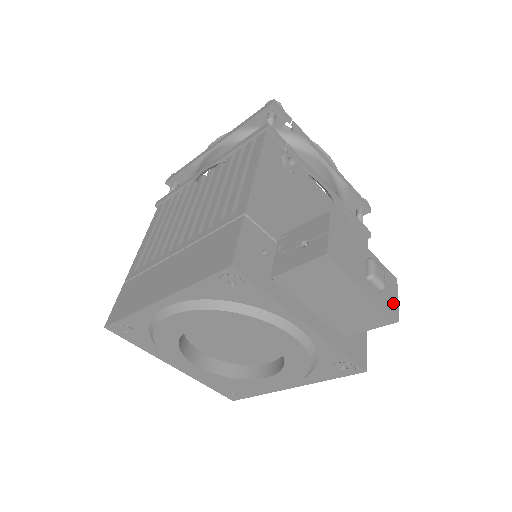
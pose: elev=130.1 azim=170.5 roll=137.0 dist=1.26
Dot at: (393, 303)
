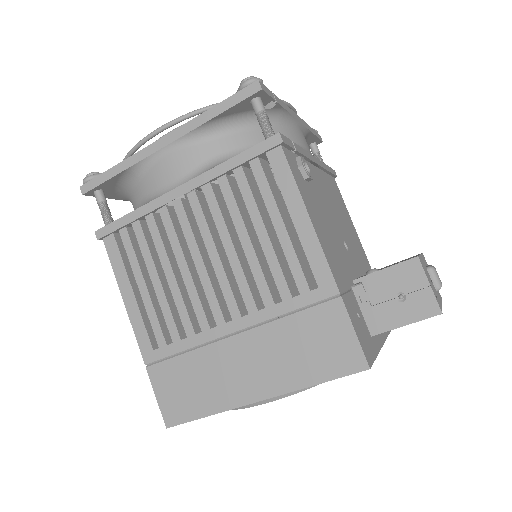
Dot at: occluded
